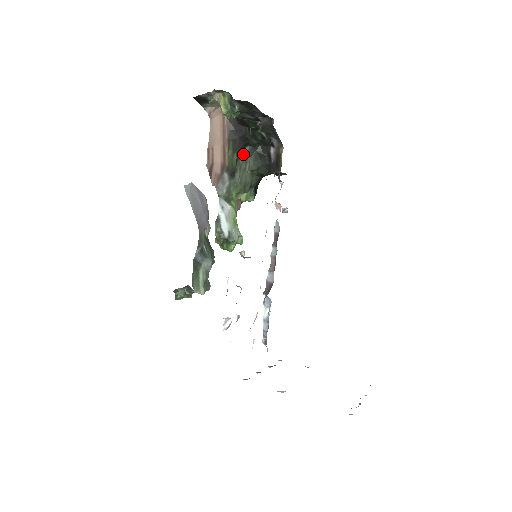
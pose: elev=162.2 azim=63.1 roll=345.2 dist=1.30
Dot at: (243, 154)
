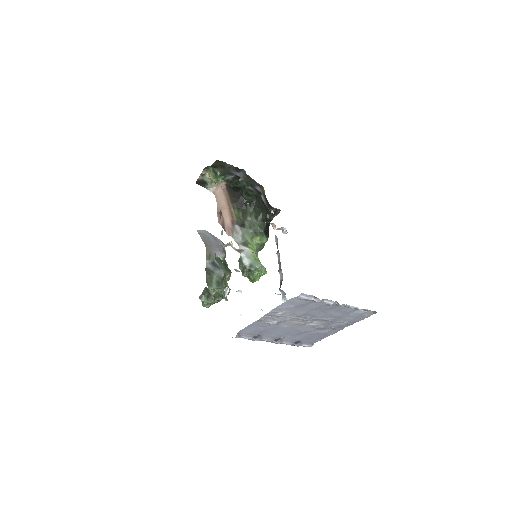
Dot at: (246, 210)
